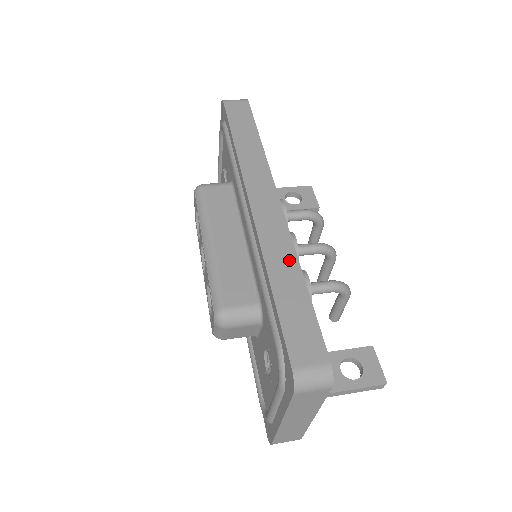
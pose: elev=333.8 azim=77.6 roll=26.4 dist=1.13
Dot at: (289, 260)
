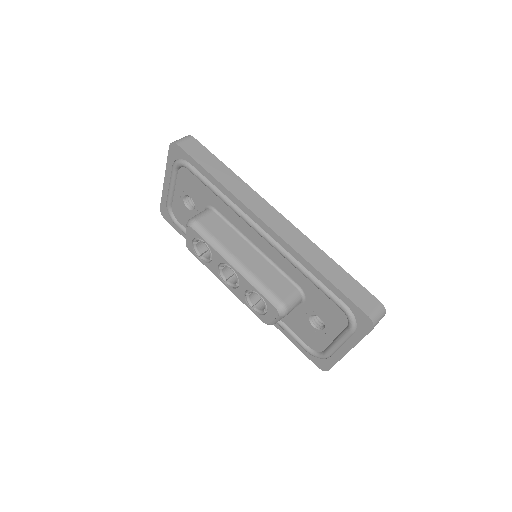
Dot at: (317, 253)
